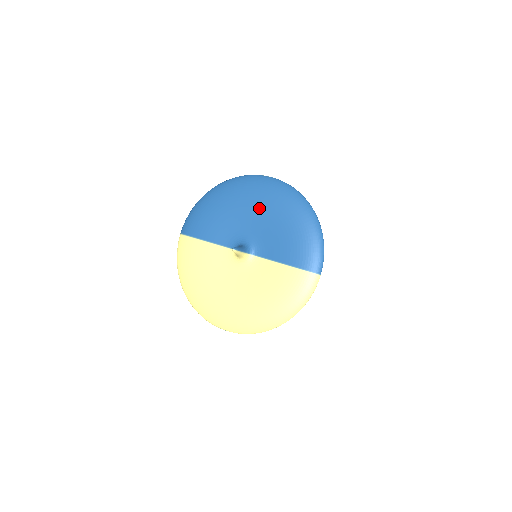
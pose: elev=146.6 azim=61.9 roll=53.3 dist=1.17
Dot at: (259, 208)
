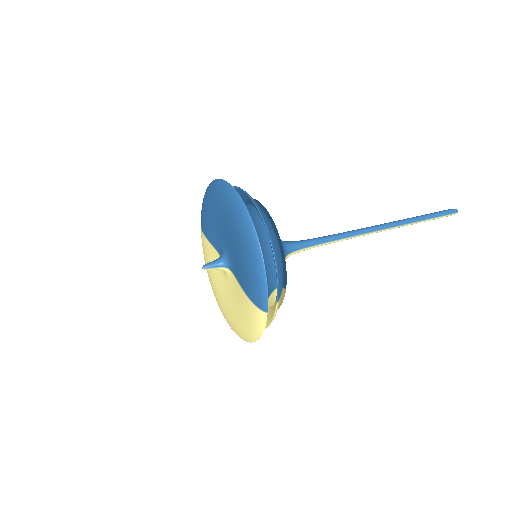
Dot at: (226, 223)
